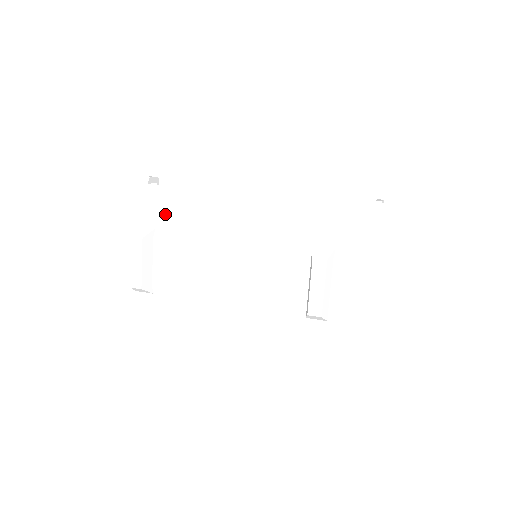
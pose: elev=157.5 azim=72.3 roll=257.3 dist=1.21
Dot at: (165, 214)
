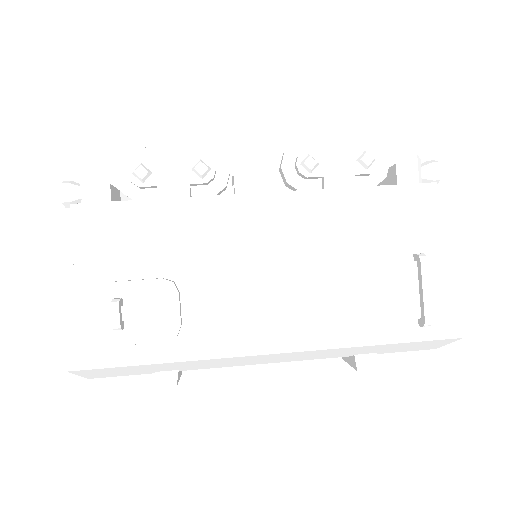
Dot at: (185, 367)
